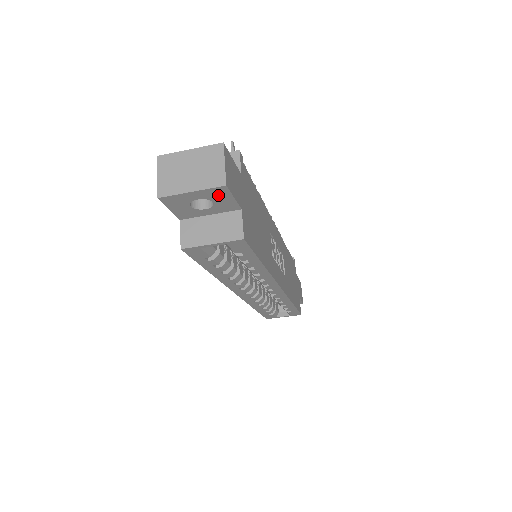
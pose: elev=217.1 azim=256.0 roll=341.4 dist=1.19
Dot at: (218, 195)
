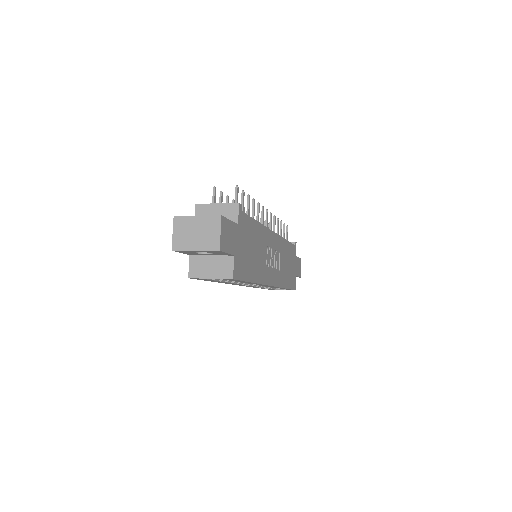
Dot at: (215, 252)
